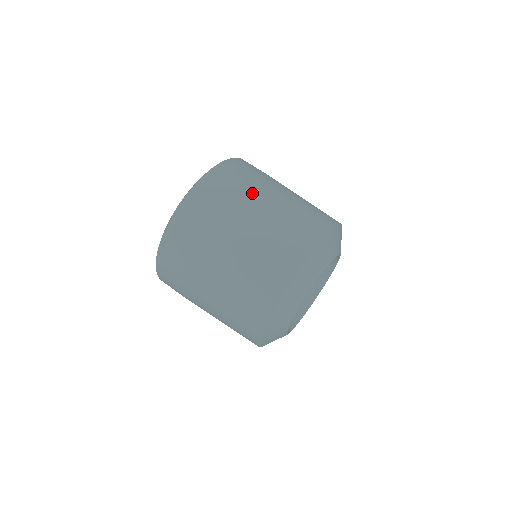
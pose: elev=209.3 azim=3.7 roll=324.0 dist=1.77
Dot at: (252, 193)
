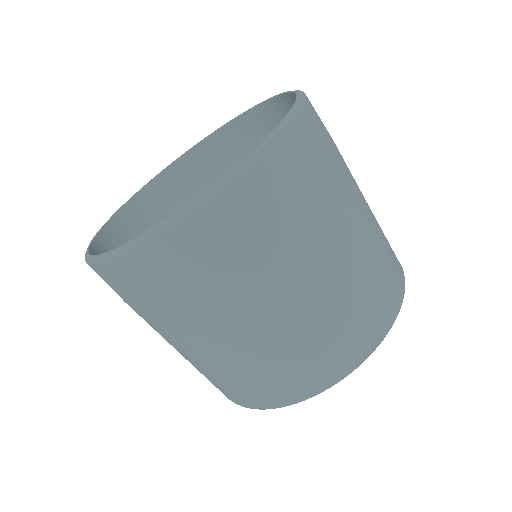
Dot at: (328, 217)
